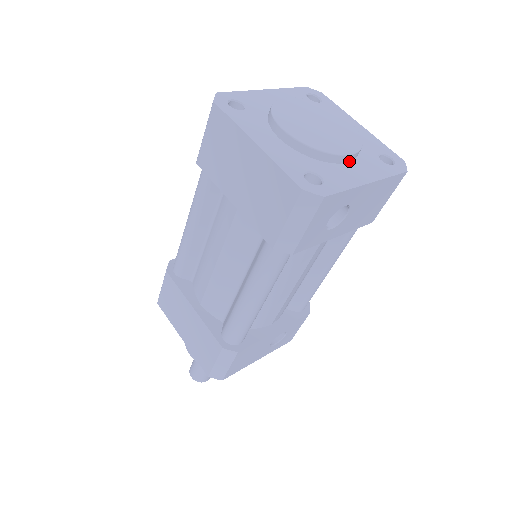
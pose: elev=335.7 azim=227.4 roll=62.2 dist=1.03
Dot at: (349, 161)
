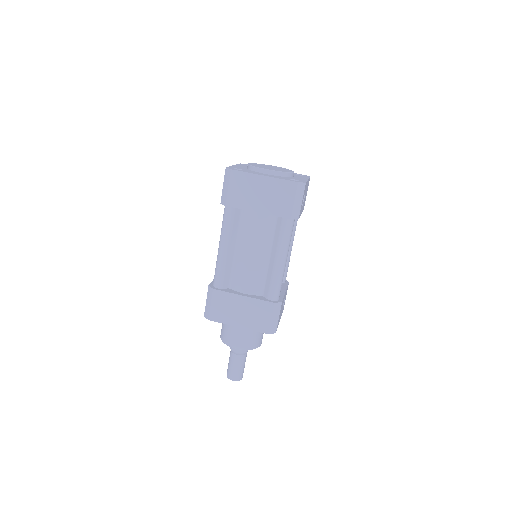
Dot at: (293, 176)
